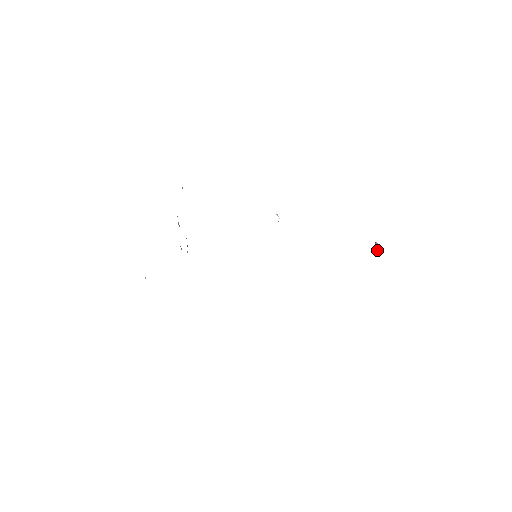
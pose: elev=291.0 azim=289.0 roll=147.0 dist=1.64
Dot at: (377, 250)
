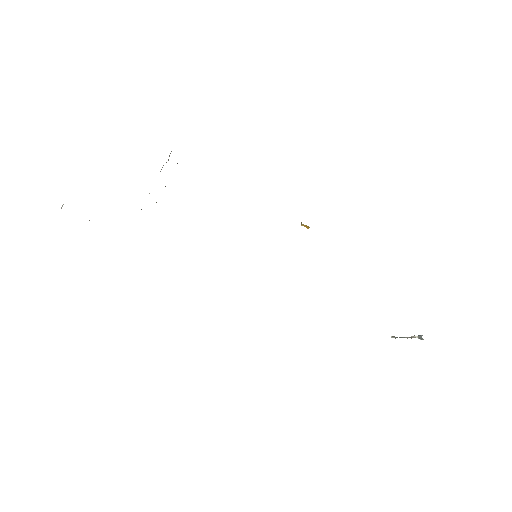
Dot at: (414, 335)
